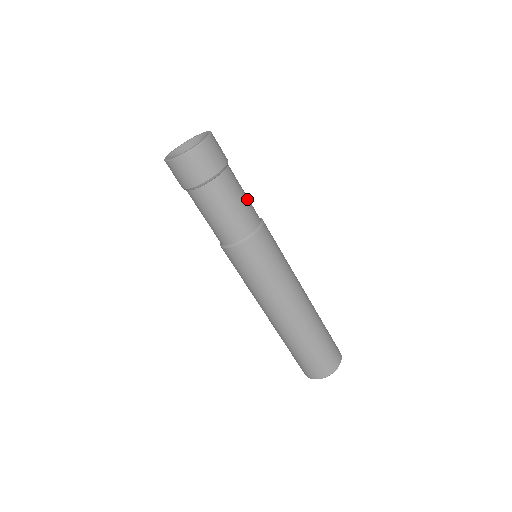
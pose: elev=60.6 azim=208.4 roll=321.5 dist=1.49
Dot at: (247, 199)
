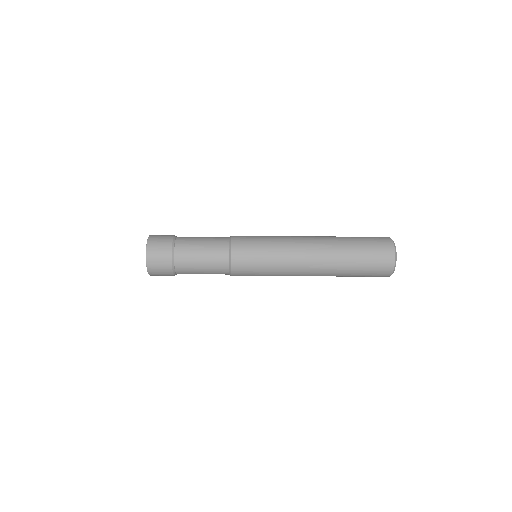
Dot at: (206, 261)
